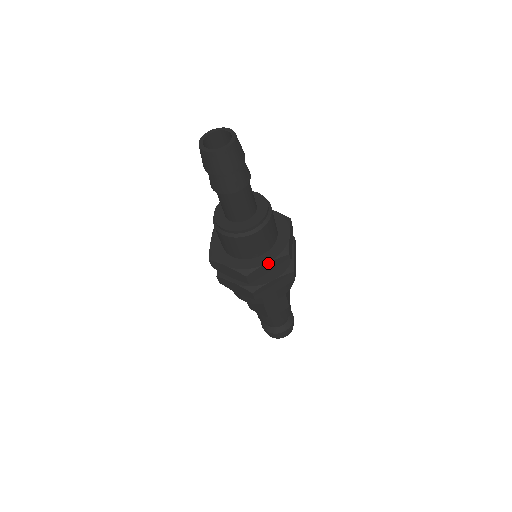
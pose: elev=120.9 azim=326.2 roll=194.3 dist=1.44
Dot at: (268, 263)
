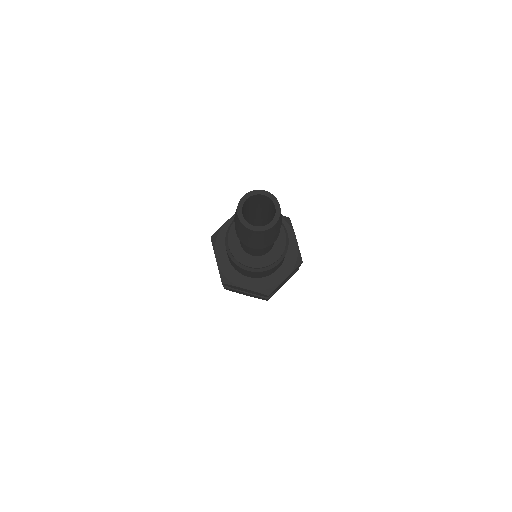
Dot at: (246, 289)
